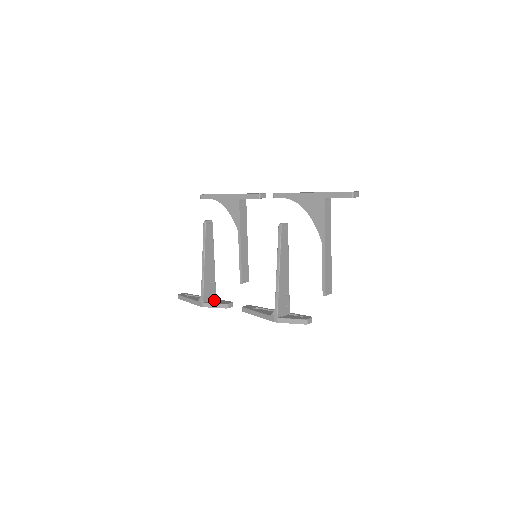
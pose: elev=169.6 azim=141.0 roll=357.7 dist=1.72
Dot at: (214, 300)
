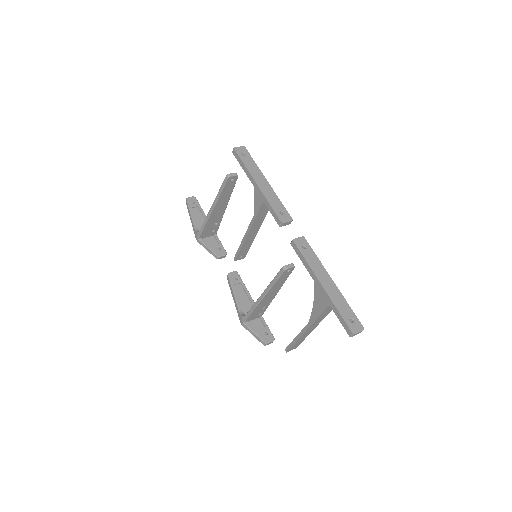
Dot at: (213, 235)
